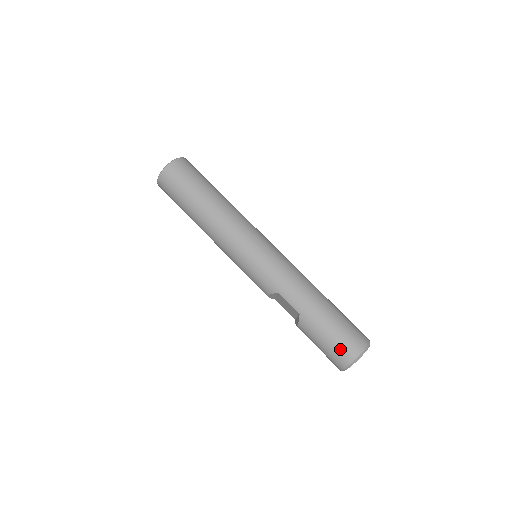
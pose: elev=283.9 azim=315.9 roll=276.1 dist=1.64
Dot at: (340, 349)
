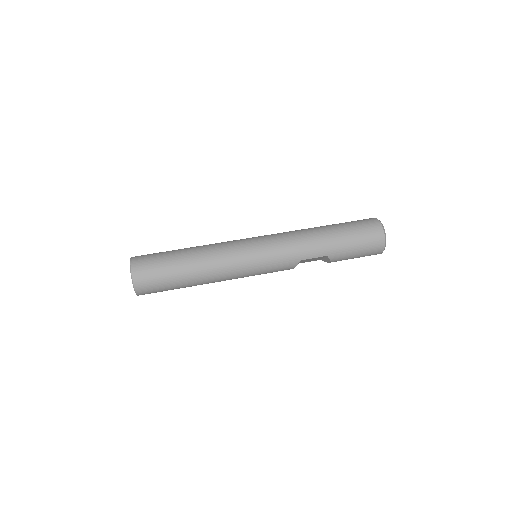
Dot at: (371, 245)
